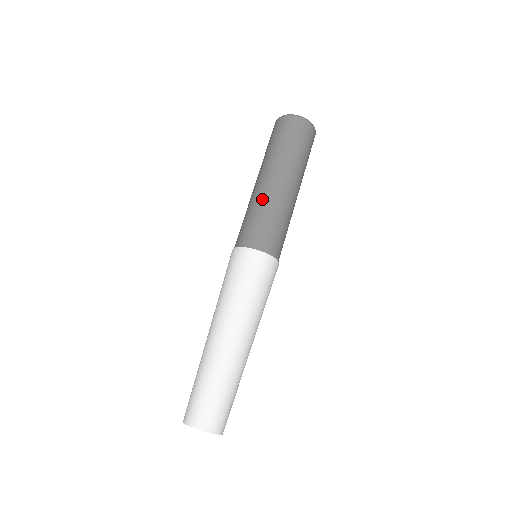
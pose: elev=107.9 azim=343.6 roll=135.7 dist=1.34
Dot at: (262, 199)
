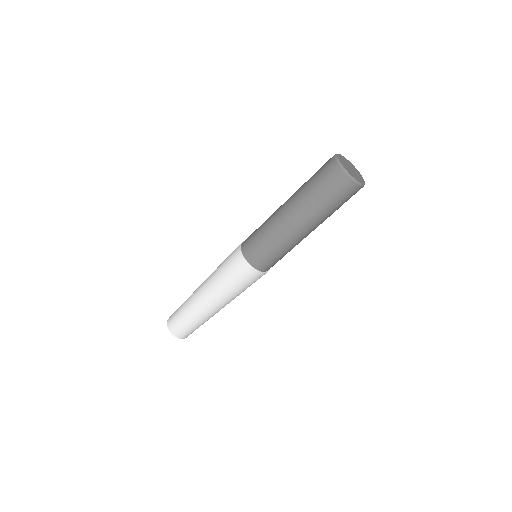
Dot at: (284, 240)
